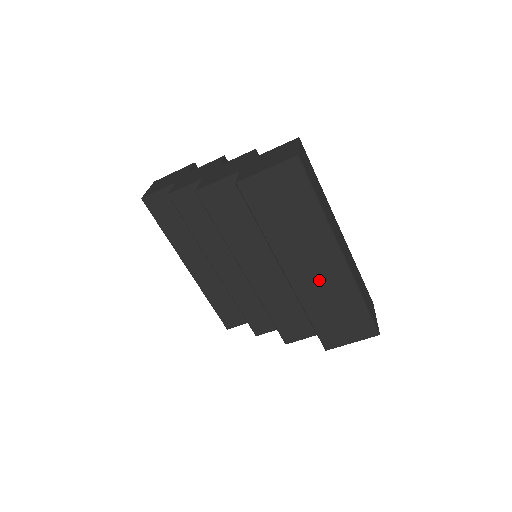
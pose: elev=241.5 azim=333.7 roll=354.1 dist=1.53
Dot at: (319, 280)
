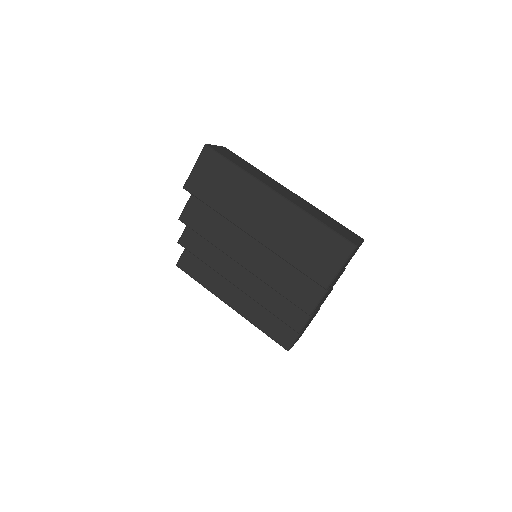
Dot at: (275, 224)
